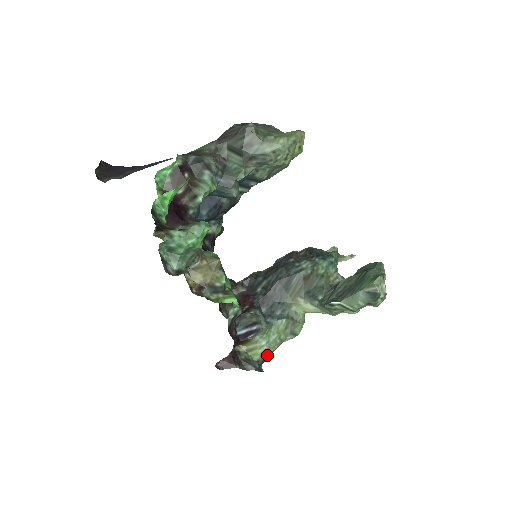
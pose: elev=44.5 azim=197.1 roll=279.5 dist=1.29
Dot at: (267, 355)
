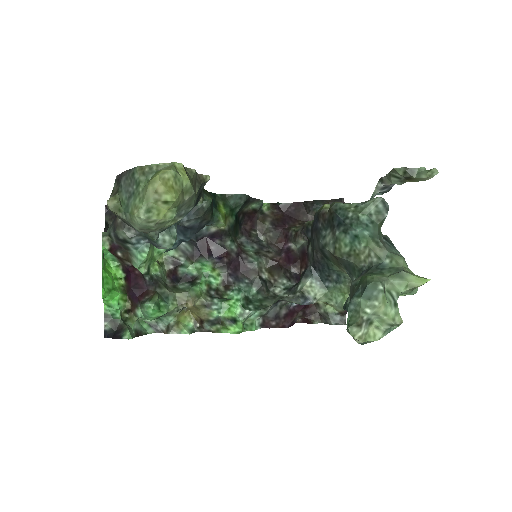
Dot at: (344, 310)
